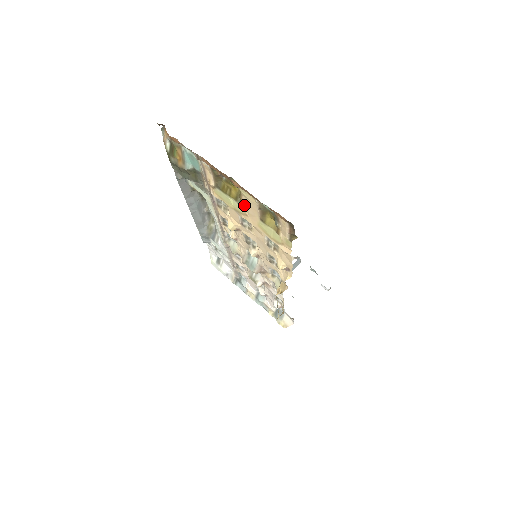
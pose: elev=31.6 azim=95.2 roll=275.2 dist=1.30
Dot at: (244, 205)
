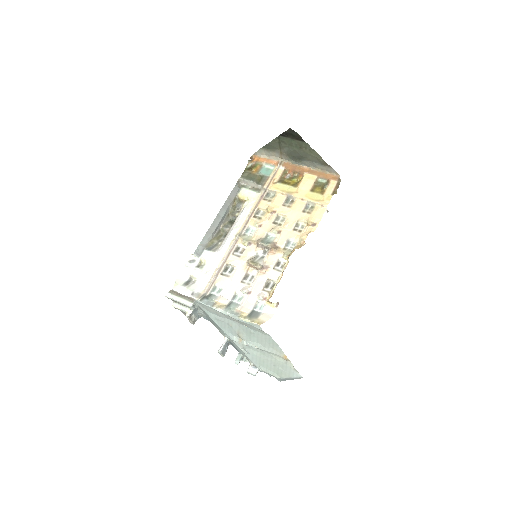
Dot at: (300, 186)
